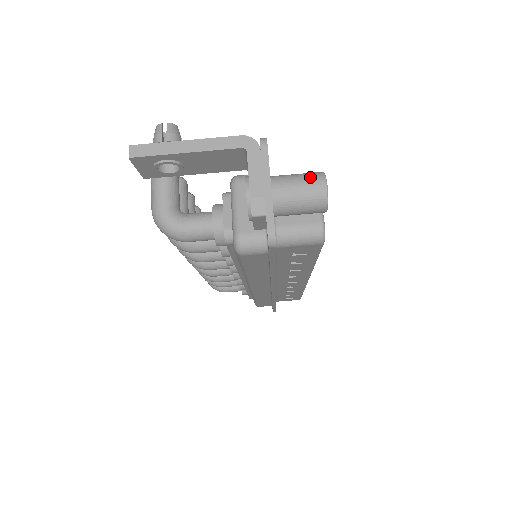
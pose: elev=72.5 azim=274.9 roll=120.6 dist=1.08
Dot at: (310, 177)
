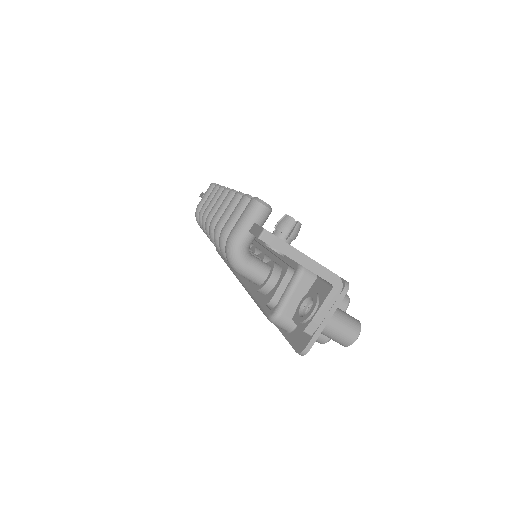
Dot at: (352, 327)
